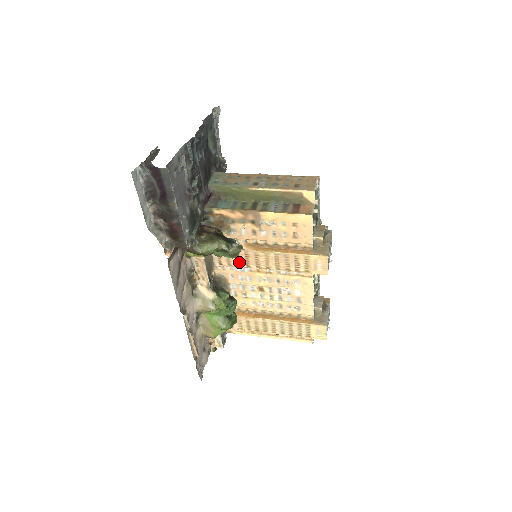
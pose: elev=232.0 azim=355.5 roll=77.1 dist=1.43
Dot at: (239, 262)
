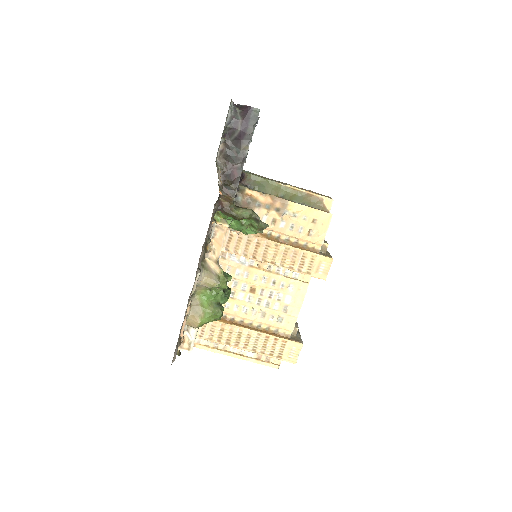
Dot at: (247, 251)
